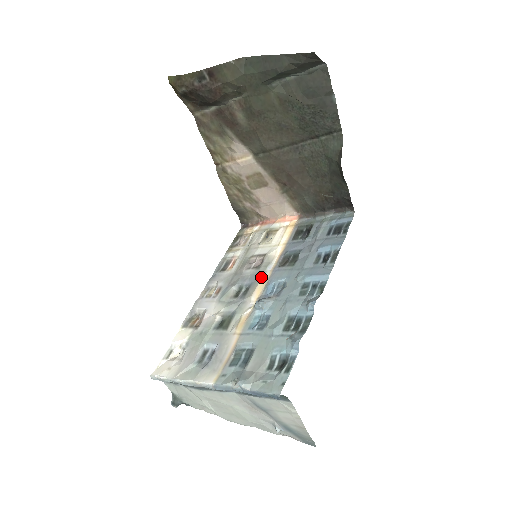
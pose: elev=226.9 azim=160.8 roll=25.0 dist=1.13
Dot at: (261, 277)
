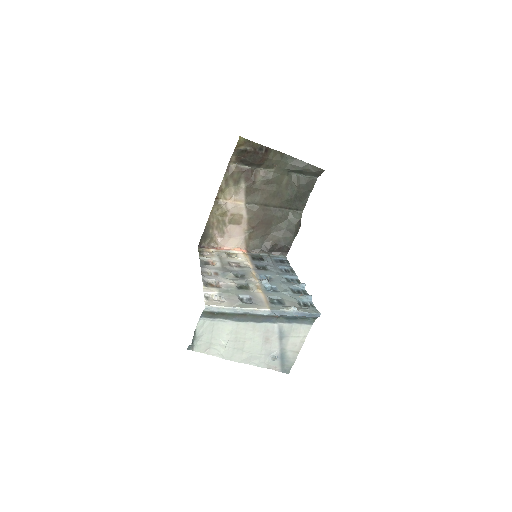
Dot at: (250, 271)
